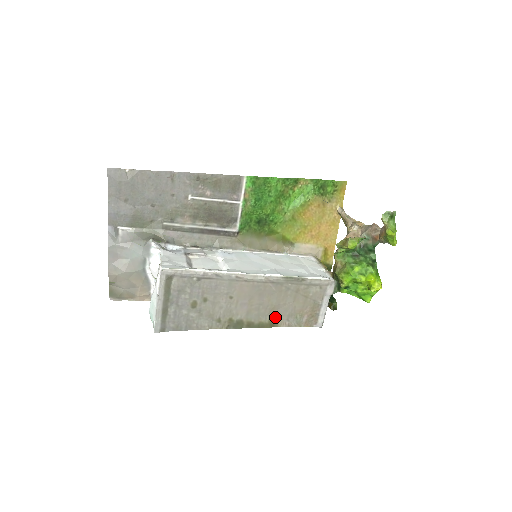
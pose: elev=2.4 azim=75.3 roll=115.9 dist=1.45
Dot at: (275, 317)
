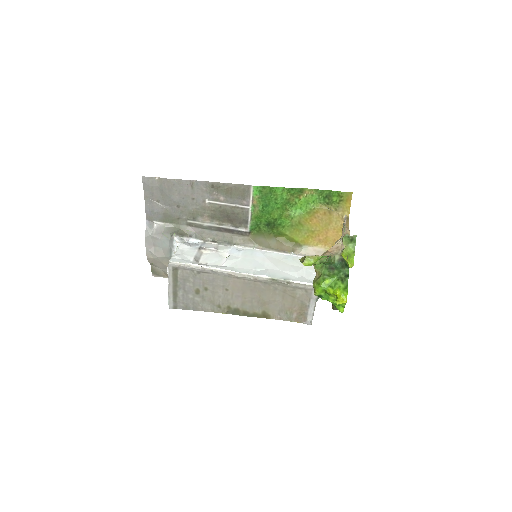
Dot at: (267, 310)
